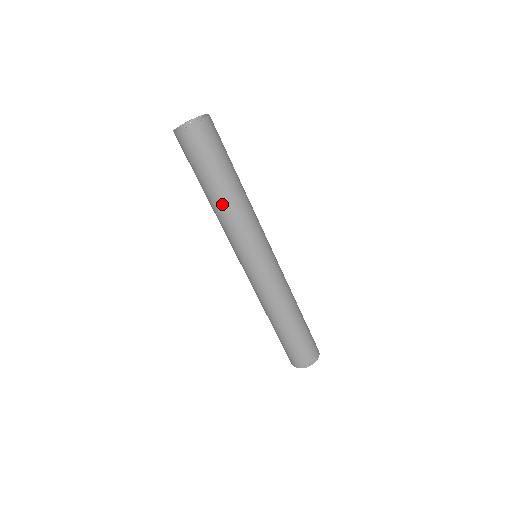
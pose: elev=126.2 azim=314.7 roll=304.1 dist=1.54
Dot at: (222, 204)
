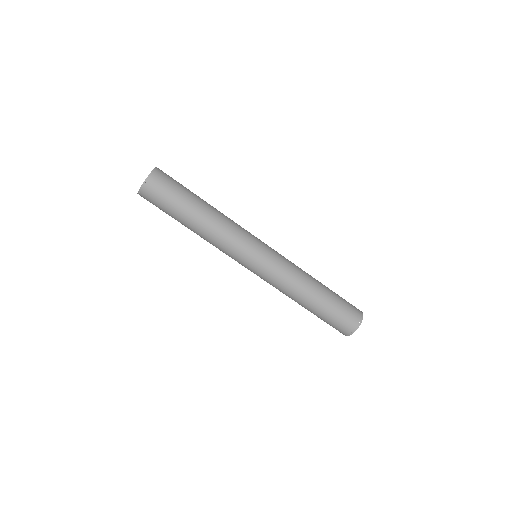
Dot at: (204, 223)
